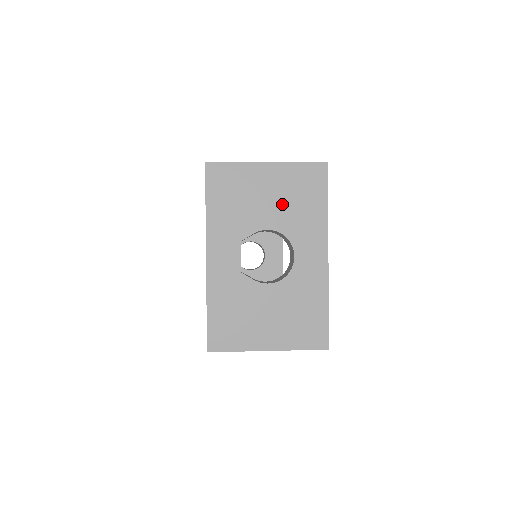
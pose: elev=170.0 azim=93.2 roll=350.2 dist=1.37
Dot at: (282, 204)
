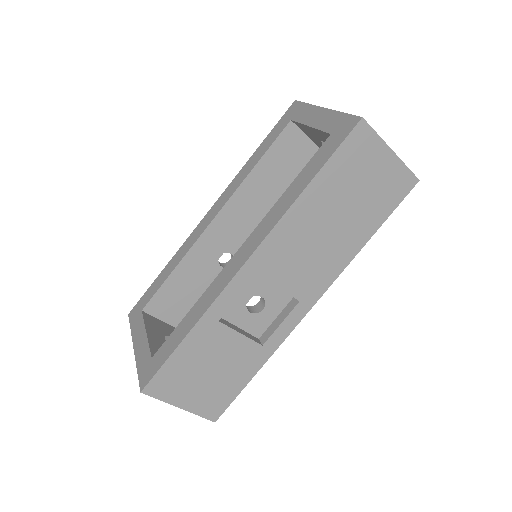
Dot at: occluded
